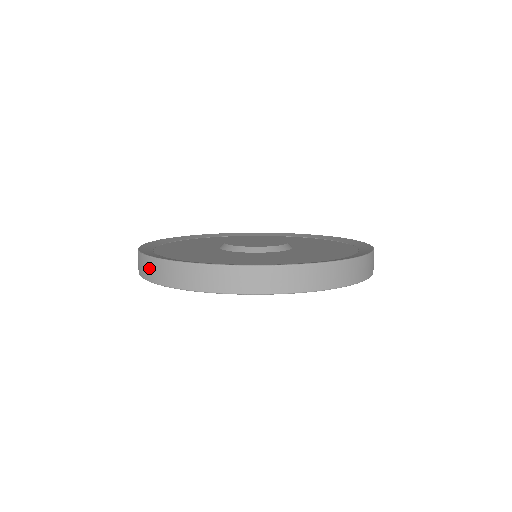
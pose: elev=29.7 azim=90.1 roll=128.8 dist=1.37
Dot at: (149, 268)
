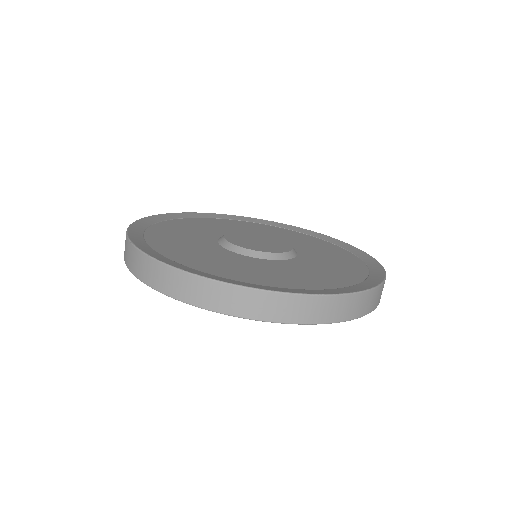
Dot at: (255, 303)
